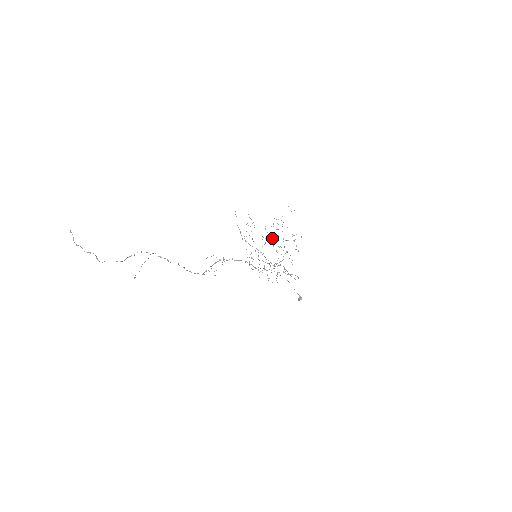
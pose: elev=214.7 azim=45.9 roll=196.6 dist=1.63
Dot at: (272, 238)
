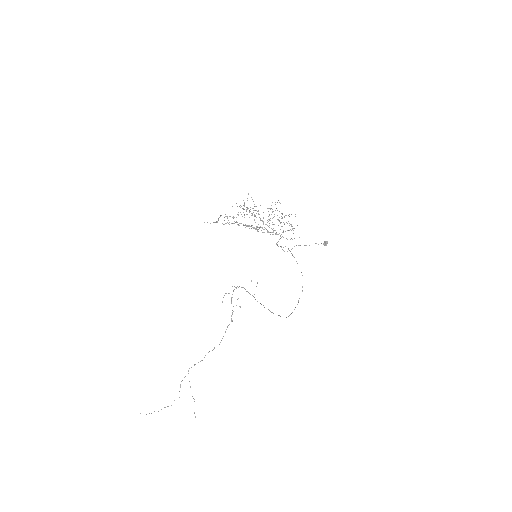
Dot at: occluded
